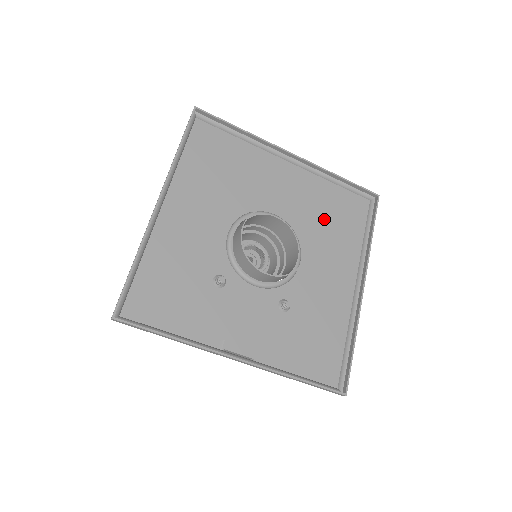
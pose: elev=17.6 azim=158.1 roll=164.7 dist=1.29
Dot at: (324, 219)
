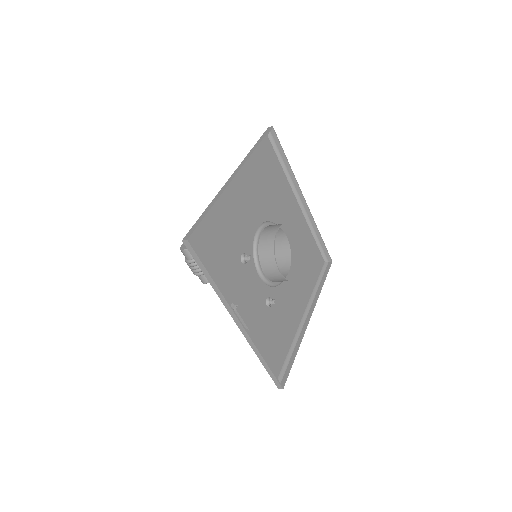
Dot at: (303, 257)
